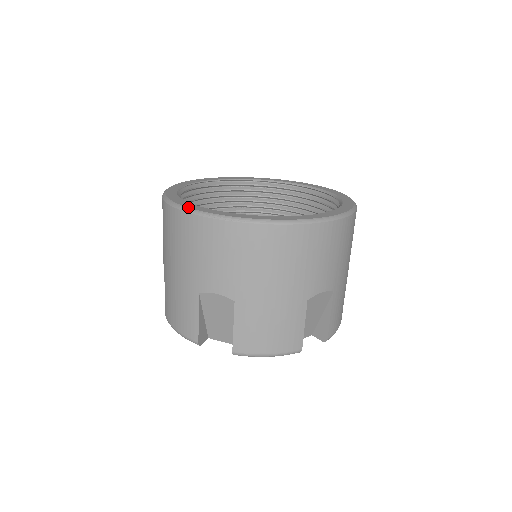
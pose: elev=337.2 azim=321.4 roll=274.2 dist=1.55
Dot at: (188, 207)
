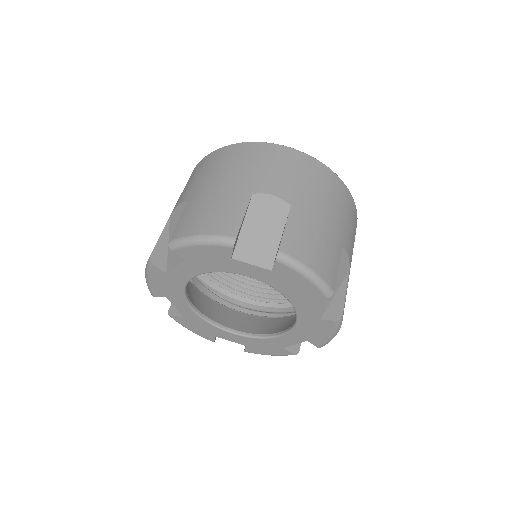
Dot at: occluded
